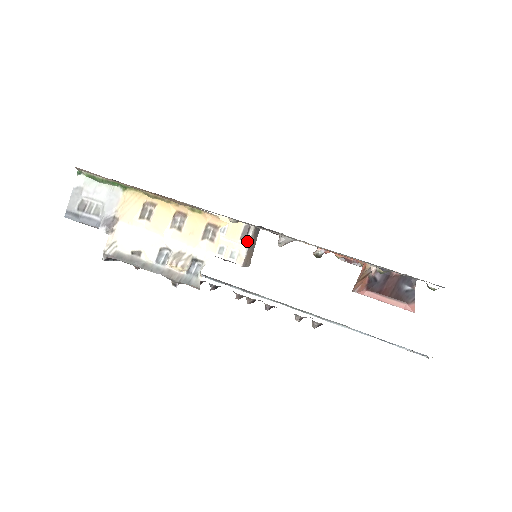
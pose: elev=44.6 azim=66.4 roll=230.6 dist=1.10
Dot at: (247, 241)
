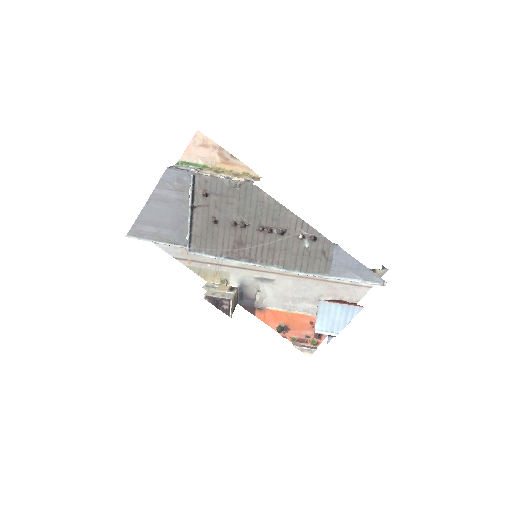
Dot at: (234, 291)
